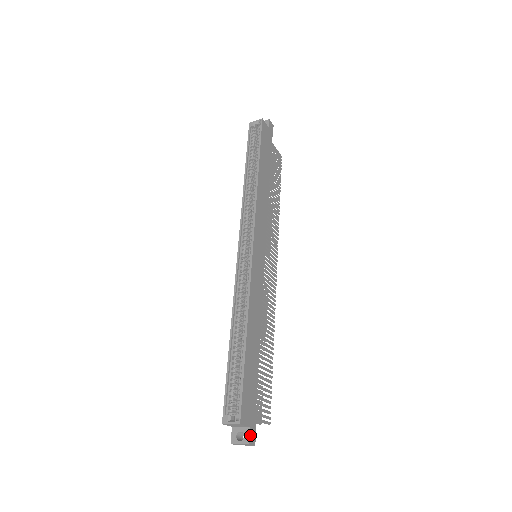
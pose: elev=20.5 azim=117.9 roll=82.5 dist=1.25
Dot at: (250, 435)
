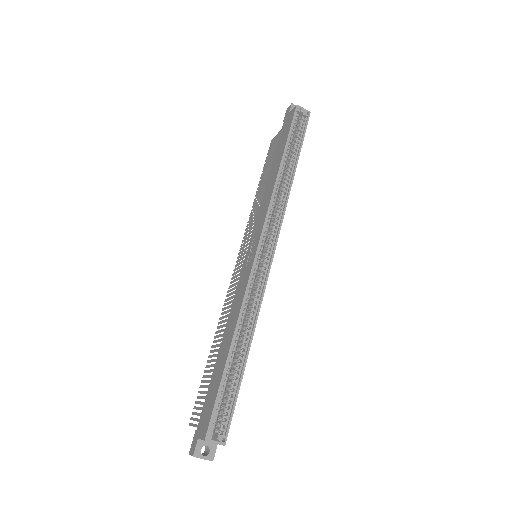
Dot at: (215, 451)
